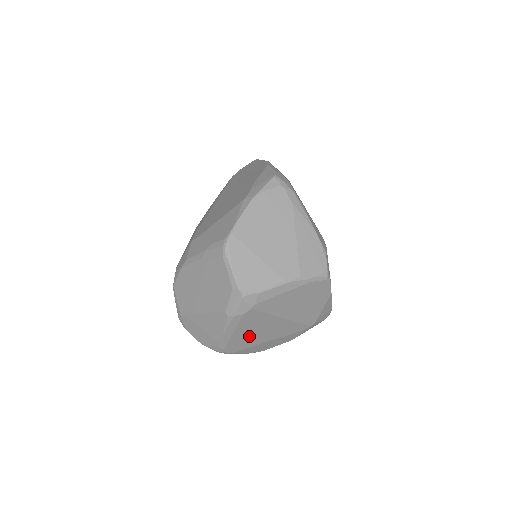
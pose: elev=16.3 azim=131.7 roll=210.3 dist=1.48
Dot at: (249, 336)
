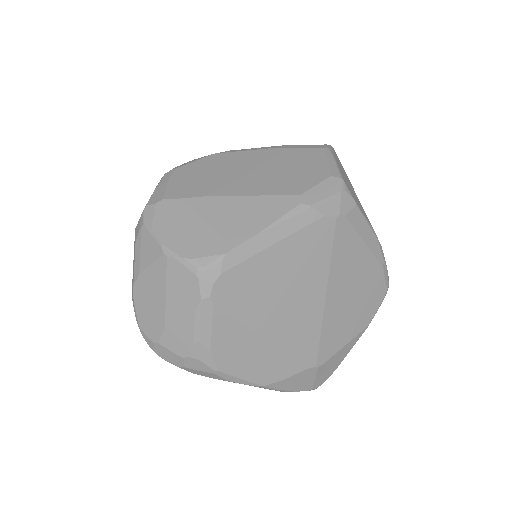
Dot at: (269, 284)
